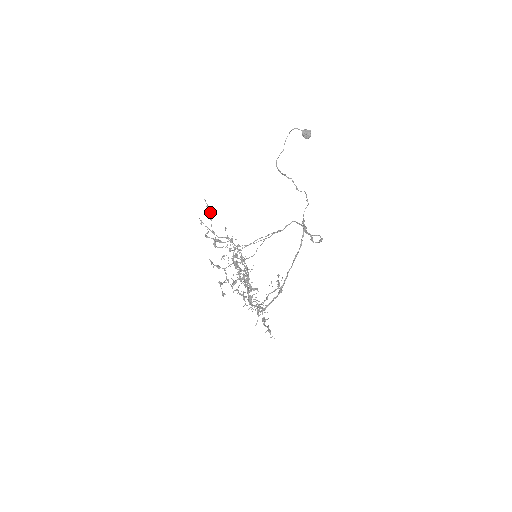
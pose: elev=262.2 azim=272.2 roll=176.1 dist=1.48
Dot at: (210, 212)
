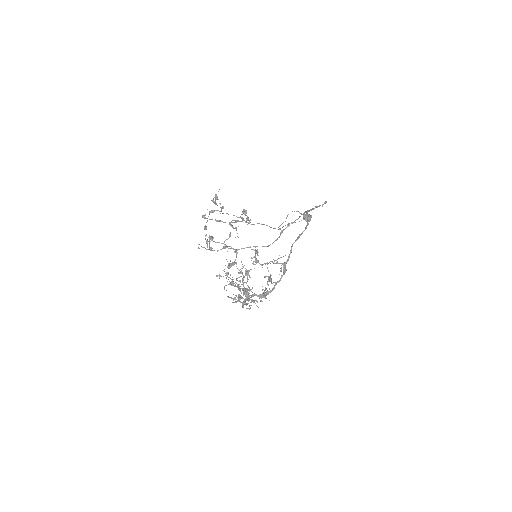
Dot at: (209, 243)
